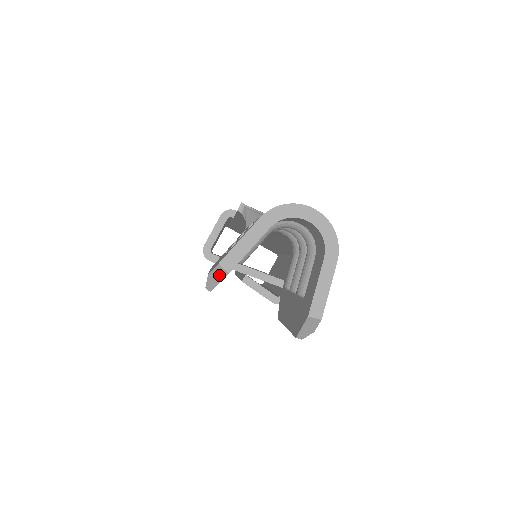
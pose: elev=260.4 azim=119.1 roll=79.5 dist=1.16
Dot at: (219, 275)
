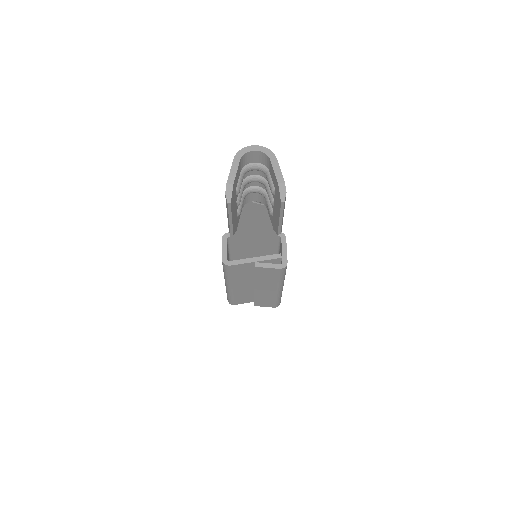
Dot at: (230, 189)
